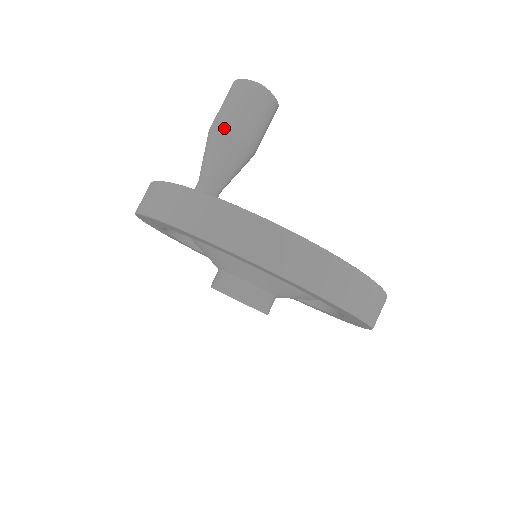
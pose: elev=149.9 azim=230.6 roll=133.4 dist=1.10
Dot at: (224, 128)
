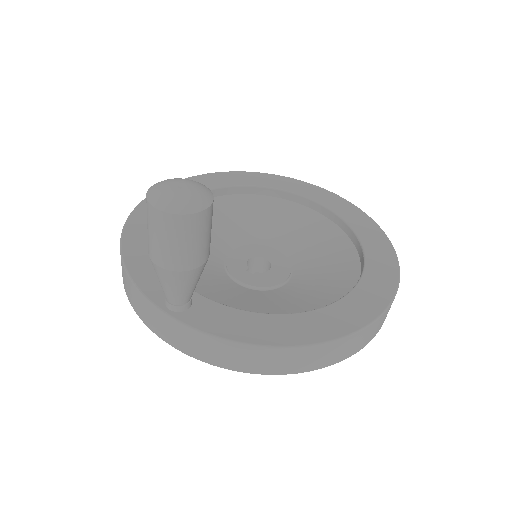
Dot at: (163, 267)
